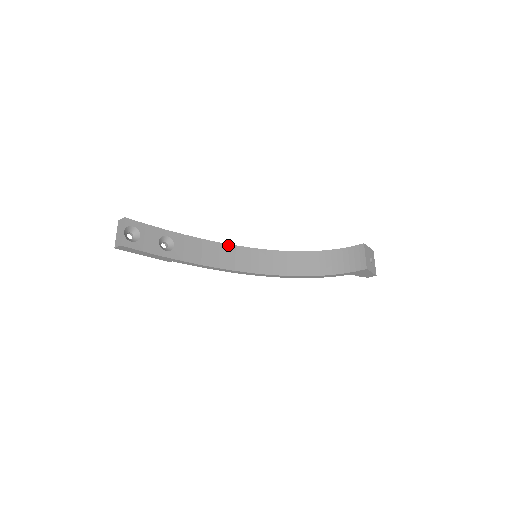
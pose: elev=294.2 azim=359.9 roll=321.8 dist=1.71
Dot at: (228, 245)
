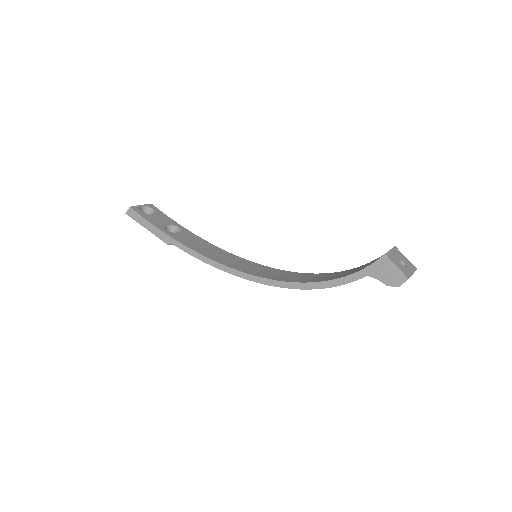
Dot at: (236, 256)
